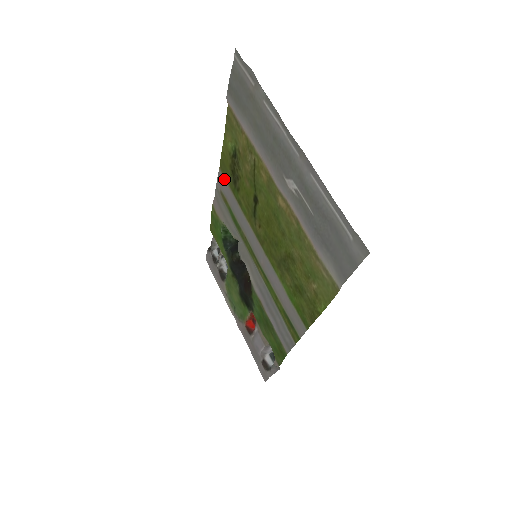
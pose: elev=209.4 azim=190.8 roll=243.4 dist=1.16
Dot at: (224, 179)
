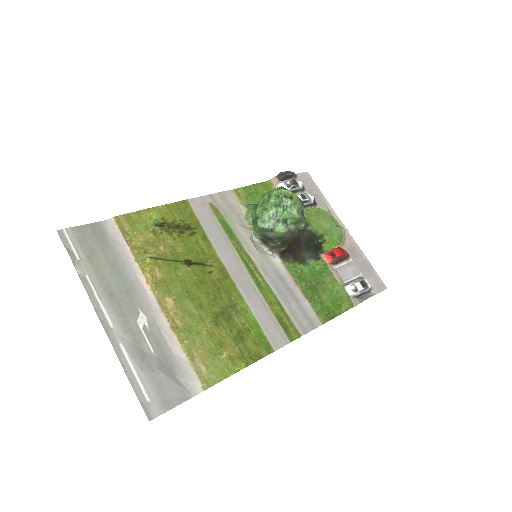
Dot at: (194, 209)
